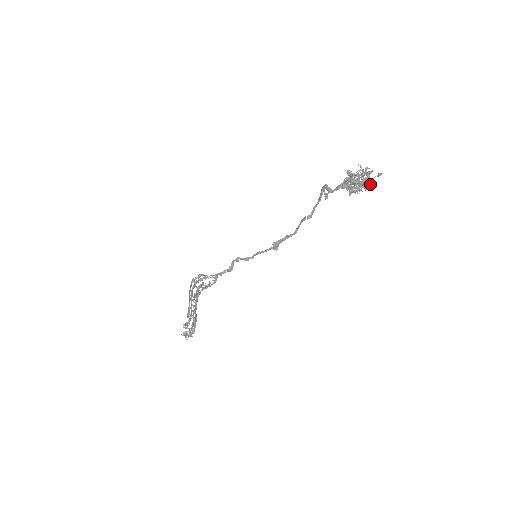
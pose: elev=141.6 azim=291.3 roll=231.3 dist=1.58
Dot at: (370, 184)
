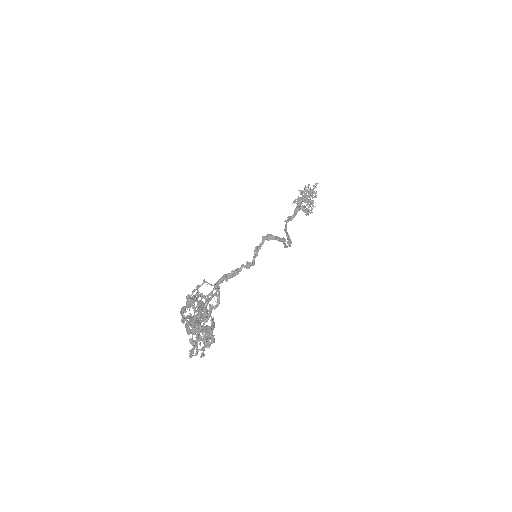
Dot at: (316, 195)
